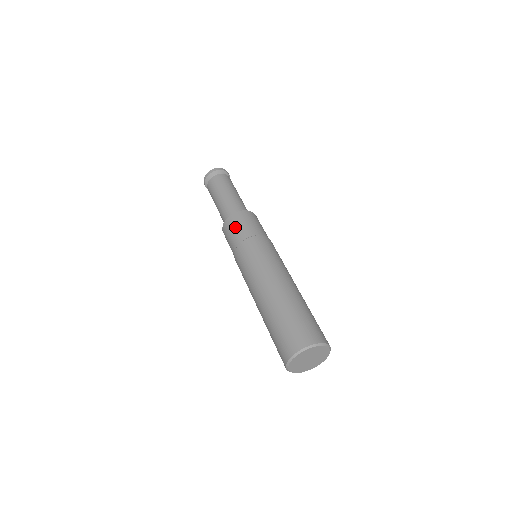
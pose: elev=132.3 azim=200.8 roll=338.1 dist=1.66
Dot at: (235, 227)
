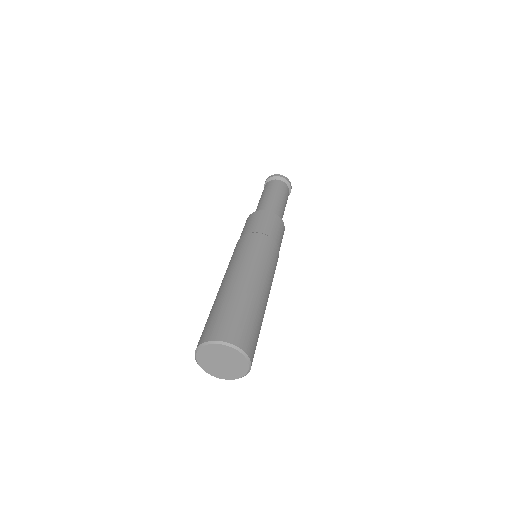
Dot at: (245, 225)
